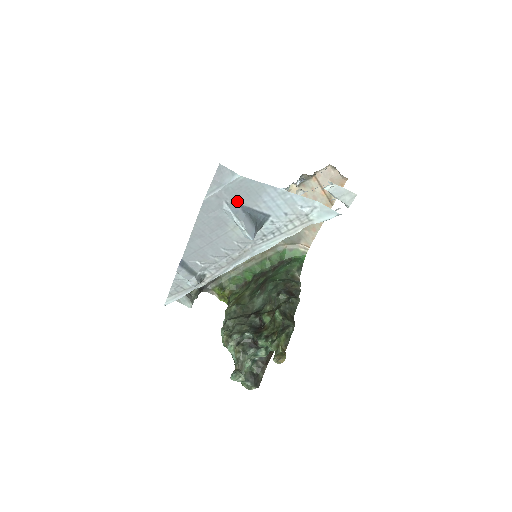
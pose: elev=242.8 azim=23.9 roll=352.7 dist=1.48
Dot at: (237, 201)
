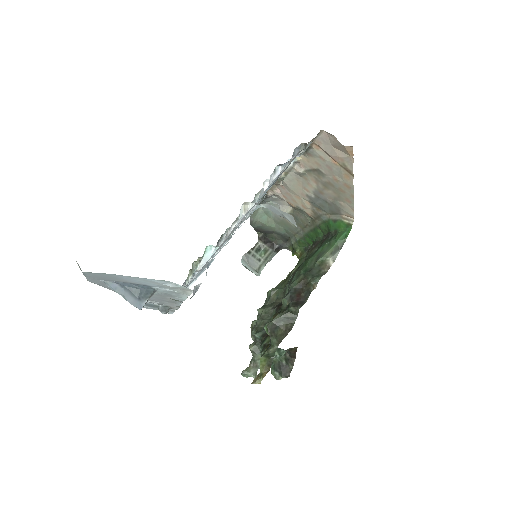
Dot at: (109, 280)
